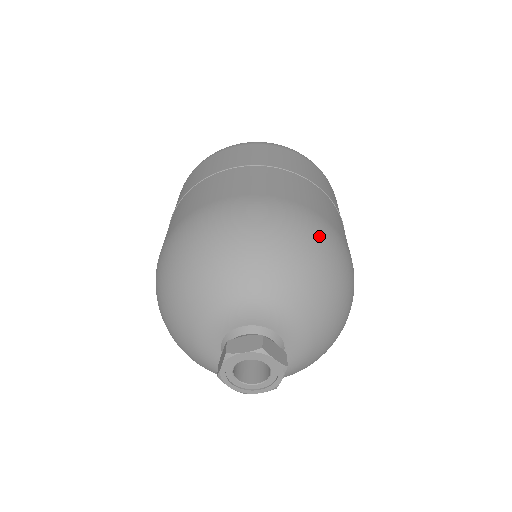
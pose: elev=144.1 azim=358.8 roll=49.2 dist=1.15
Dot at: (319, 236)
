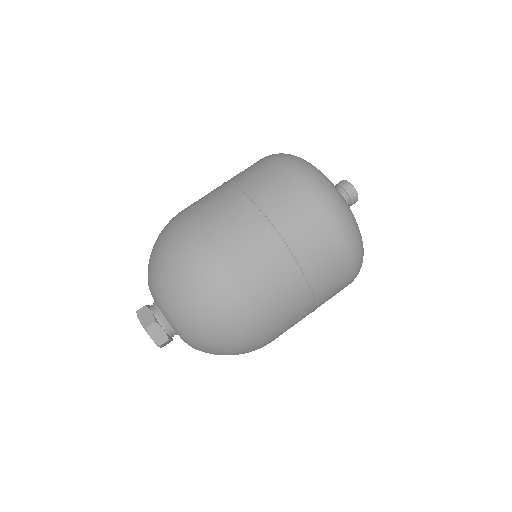
Dot at: (220, 302)
